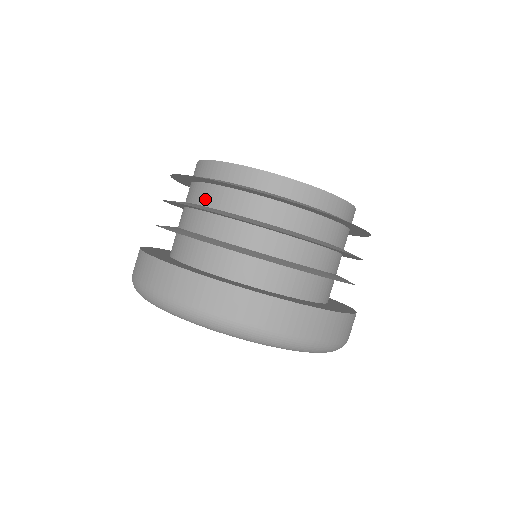
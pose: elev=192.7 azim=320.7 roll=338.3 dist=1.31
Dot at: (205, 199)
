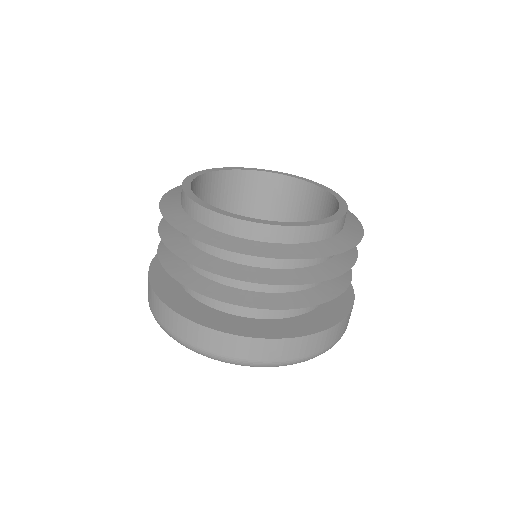
Dot at: occluded
